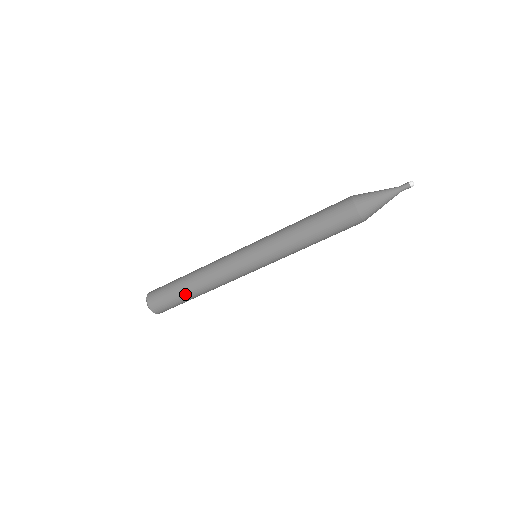
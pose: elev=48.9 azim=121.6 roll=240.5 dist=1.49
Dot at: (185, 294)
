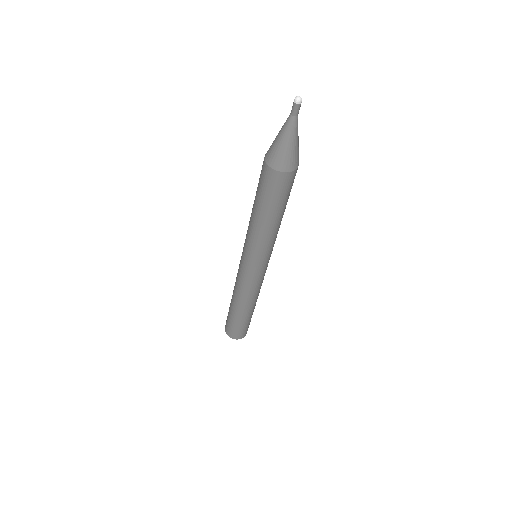
Dot at: (249, 316)
